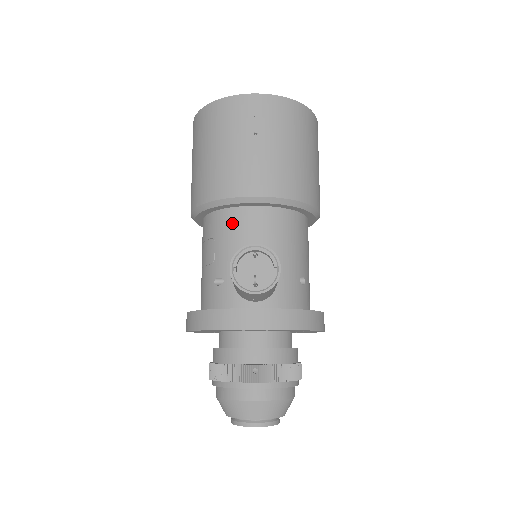
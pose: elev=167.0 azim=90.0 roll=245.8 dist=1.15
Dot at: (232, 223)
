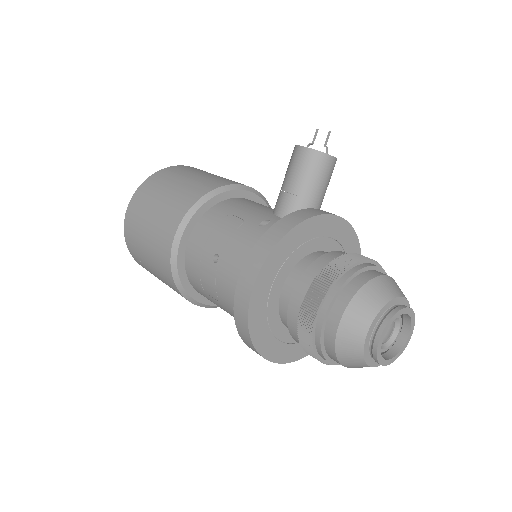
Dot at: (239, 202)
